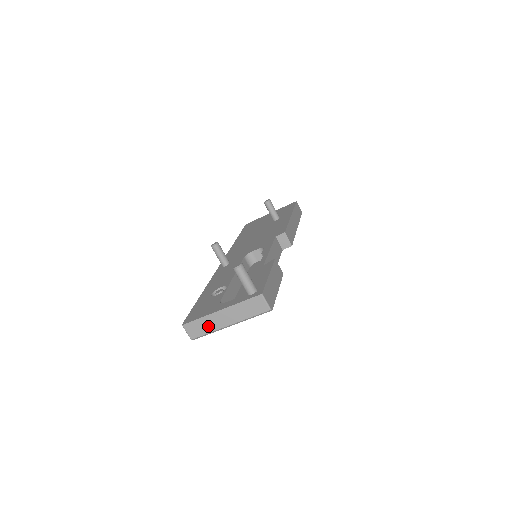
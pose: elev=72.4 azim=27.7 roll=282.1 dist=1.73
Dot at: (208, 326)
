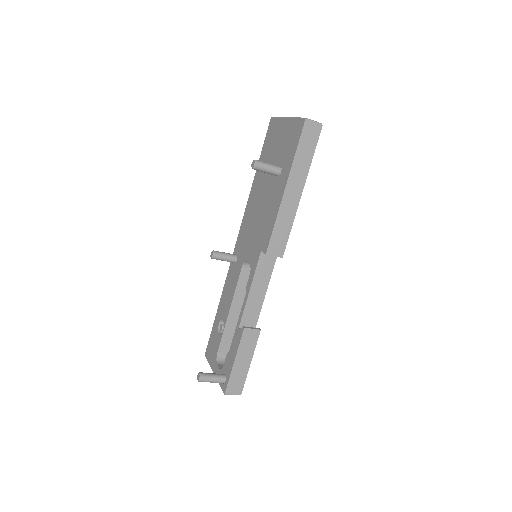
Dot at: occluded
